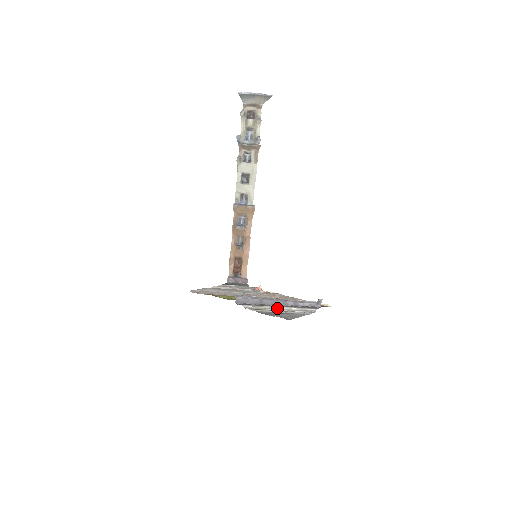
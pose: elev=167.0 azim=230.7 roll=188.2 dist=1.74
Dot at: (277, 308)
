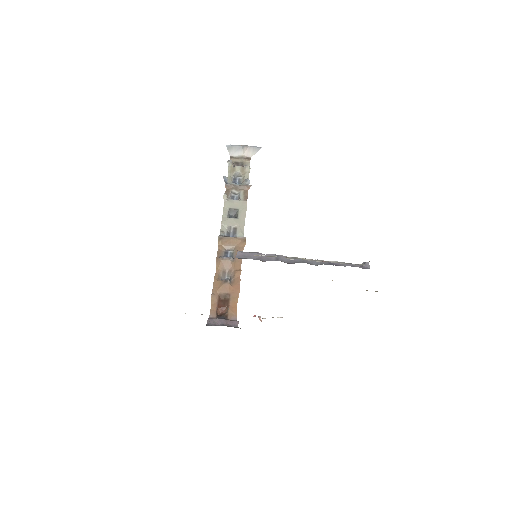
Dot at: (304, 259)
